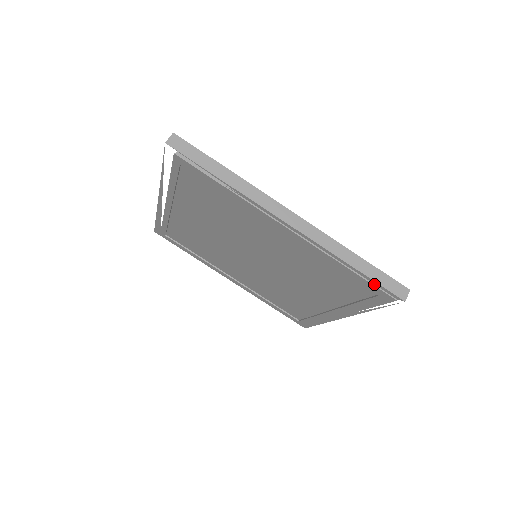
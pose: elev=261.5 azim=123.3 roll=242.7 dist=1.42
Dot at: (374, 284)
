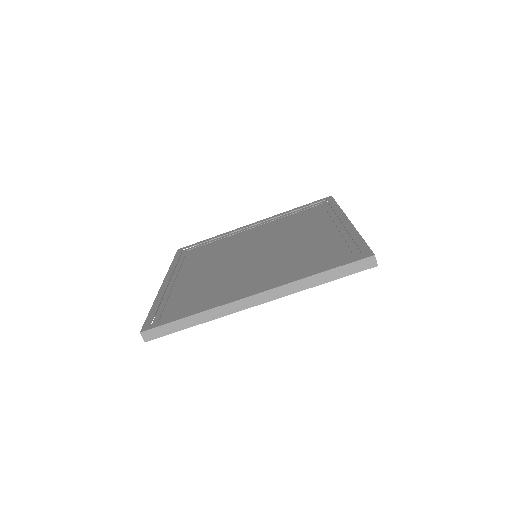
Dot at: (347, 274)
